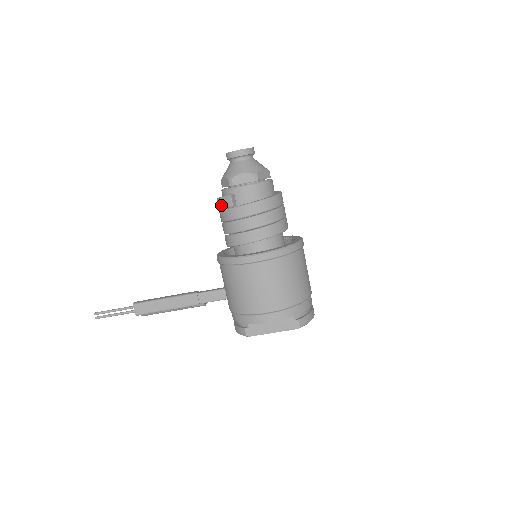
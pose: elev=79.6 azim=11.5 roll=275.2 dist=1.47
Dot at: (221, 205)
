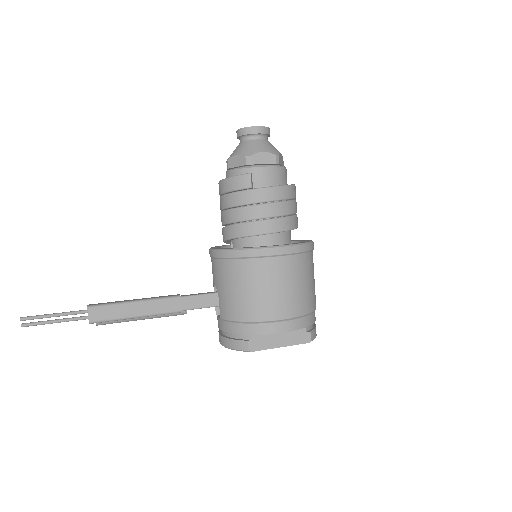
Dot at: (233, 186)
